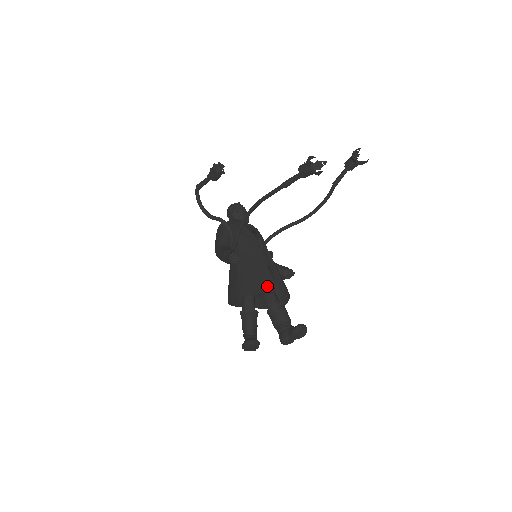
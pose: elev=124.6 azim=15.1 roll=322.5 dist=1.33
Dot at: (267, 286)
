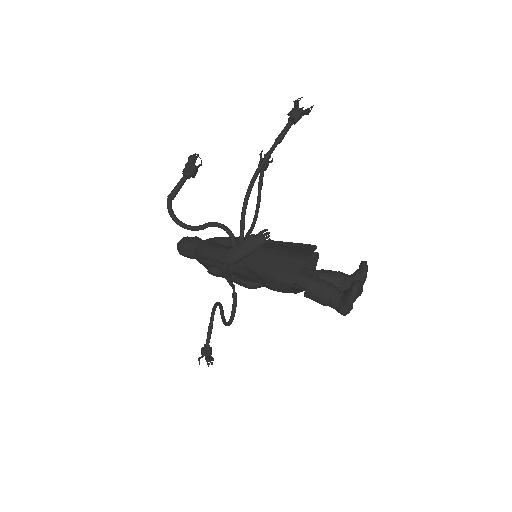
Dot at: (311, 247)
